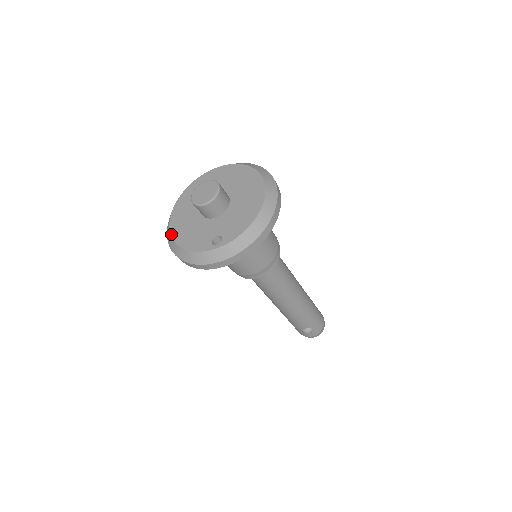
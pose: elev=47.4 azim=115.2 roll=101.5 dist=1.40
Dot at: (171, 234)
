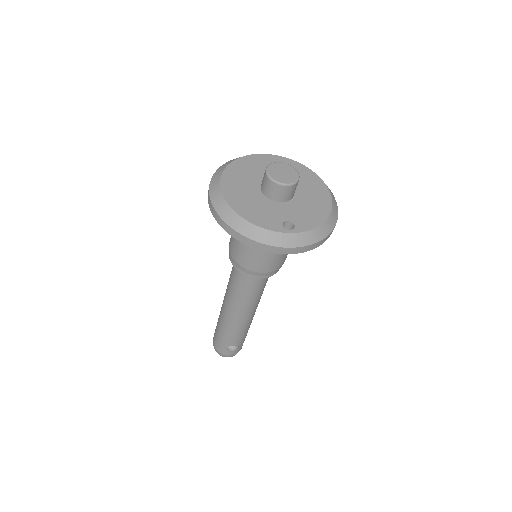
Dot at: (226, 200)
